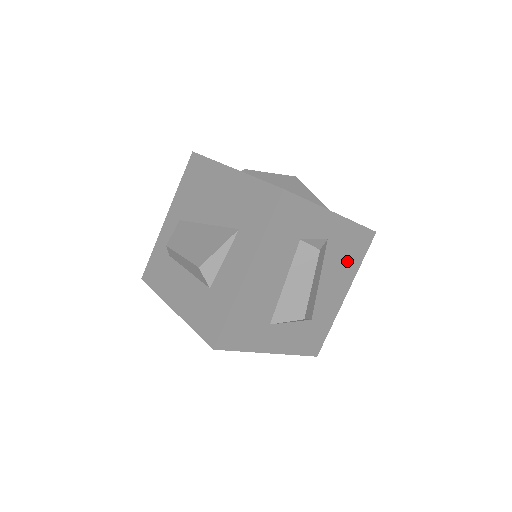
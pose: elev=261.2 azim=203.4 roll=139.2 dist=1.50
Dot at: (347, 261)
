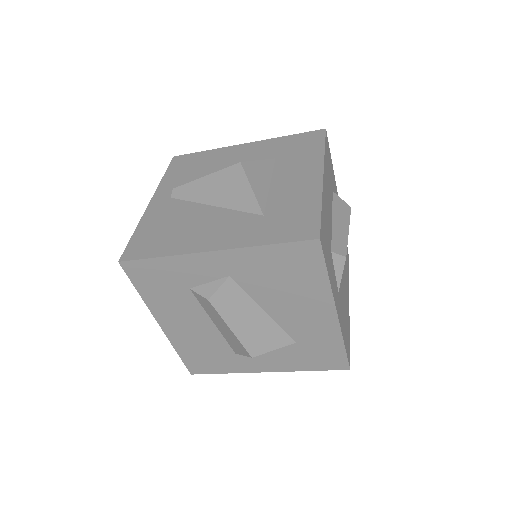
Dot at: (294, 283)
